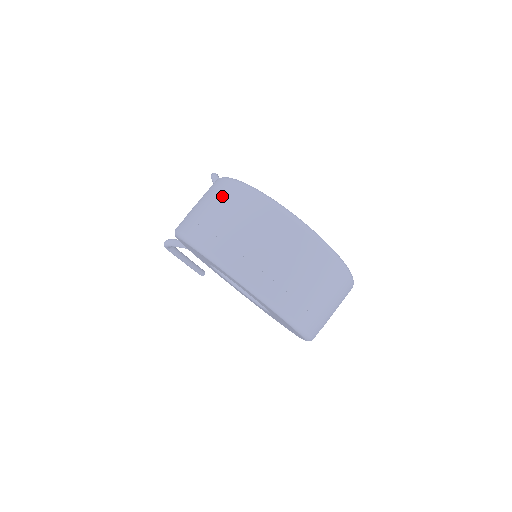
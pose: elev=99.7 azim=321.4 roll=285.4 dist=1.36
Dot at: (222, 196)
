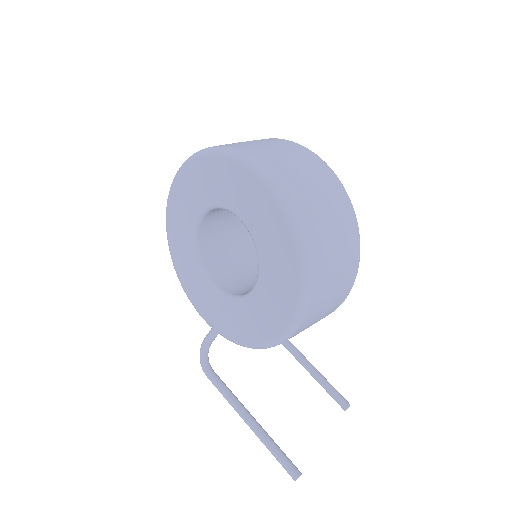
Dot at: occluded
